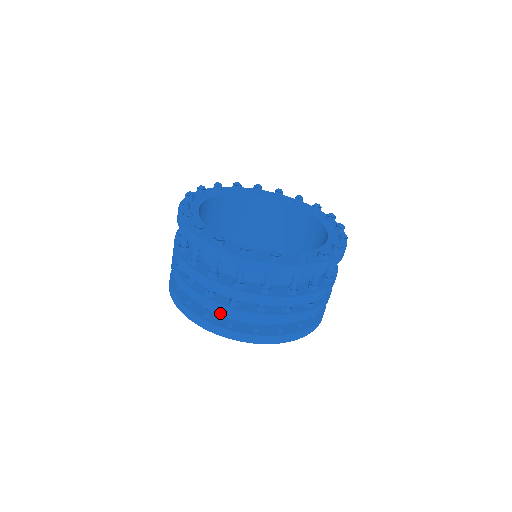
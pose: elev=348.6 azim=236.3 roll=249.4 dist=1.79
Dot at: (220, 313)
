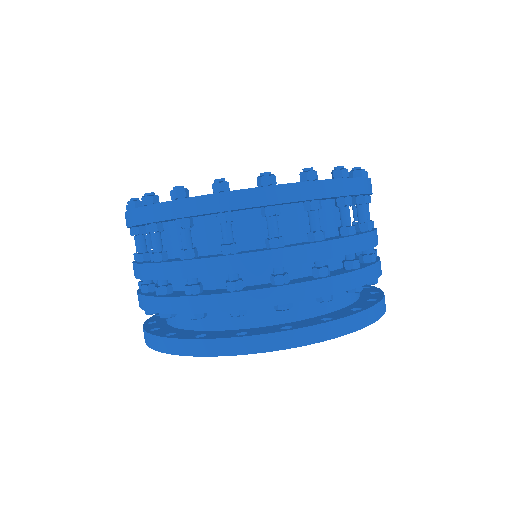
Dot at: (140, 307)
